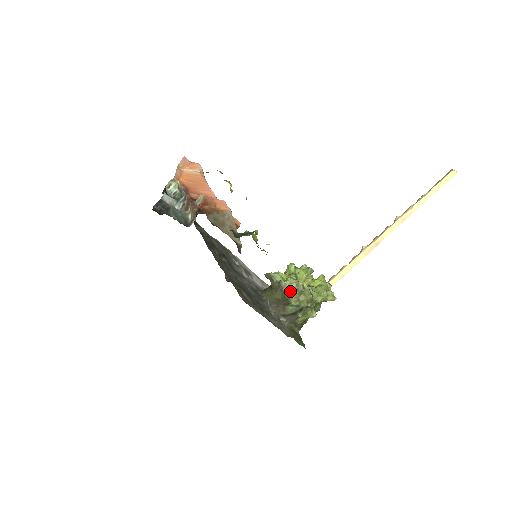
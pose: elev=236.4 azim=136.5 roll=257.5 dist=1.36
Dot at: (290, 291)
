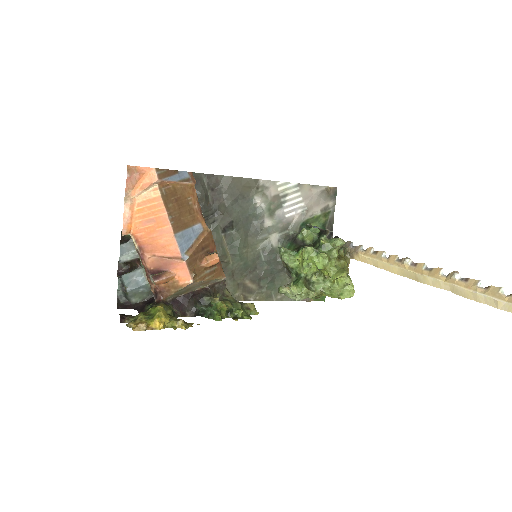
Dot at: (291, 298)
